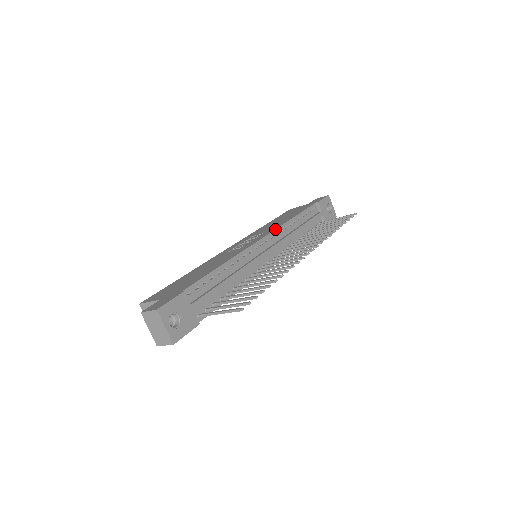
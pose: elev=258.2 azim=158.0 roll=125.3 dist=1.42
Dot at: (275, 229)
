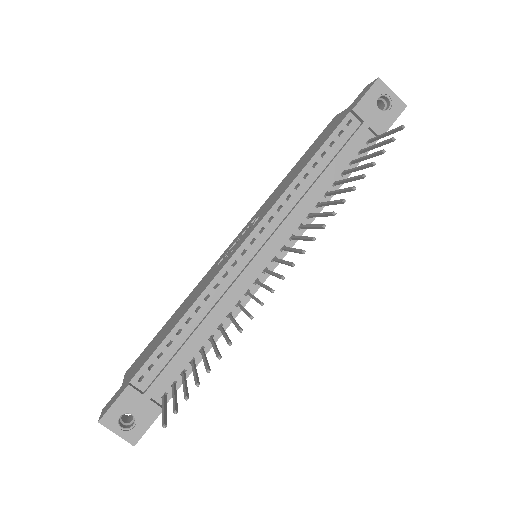
Dot at: (266, 213)
